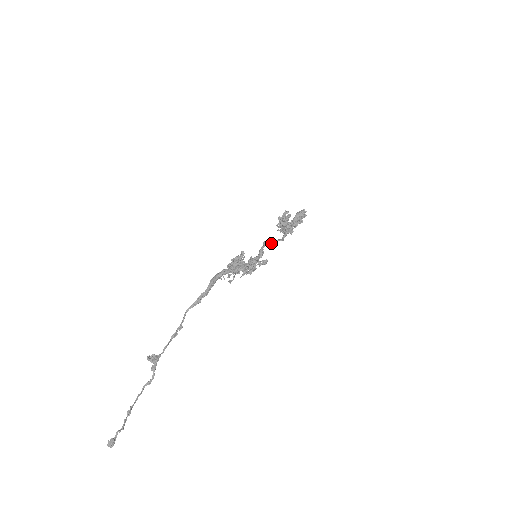
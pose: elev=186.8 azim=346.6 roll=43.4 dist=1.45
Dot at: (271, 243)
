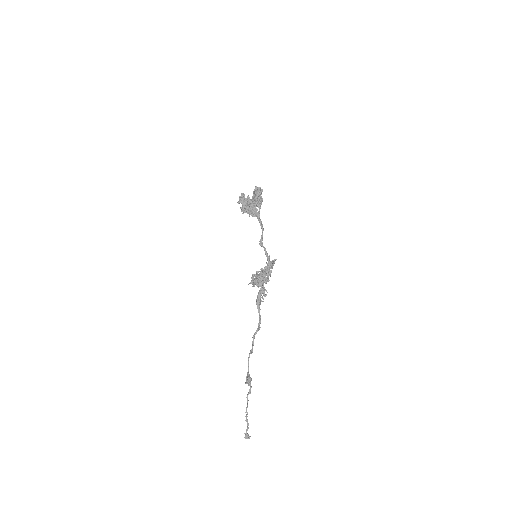
Dot at: occluded
